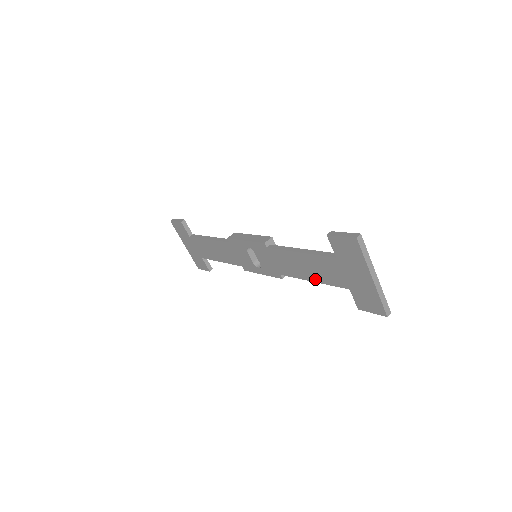
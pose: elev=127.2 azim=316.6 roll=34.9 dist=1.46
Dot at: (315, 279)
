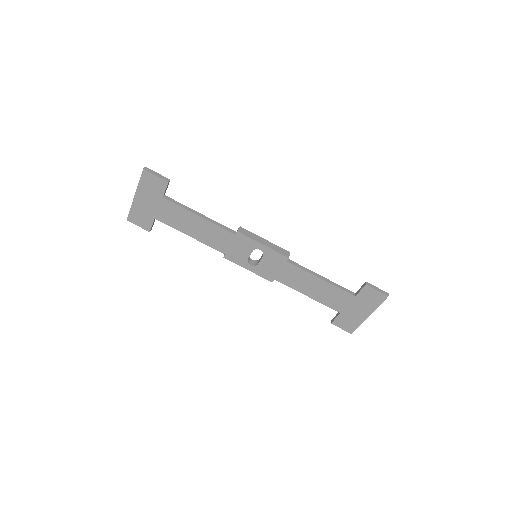
Dot at: (314, 297)
